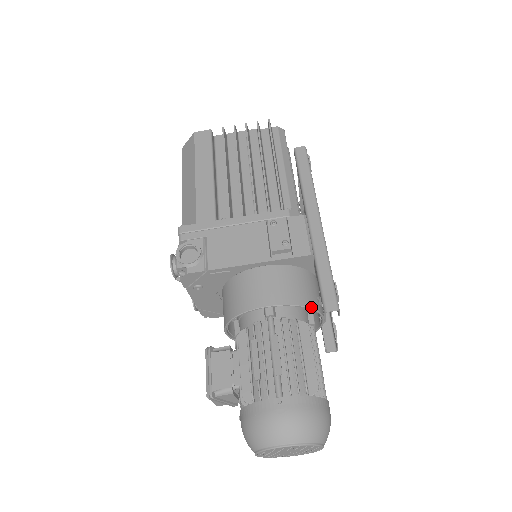
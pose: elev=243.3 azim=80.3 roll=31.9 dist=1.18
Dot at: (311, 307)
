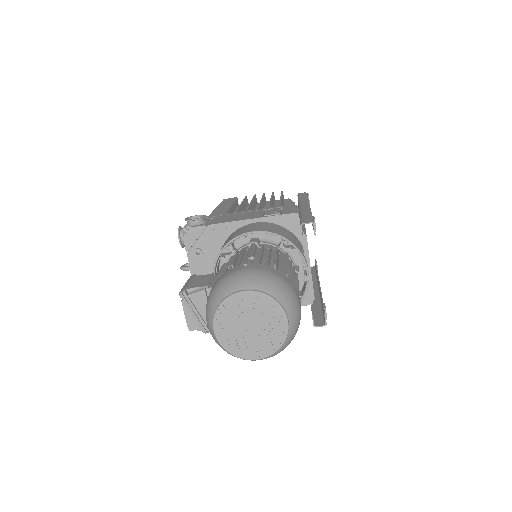
Dot at: (293, 243)
